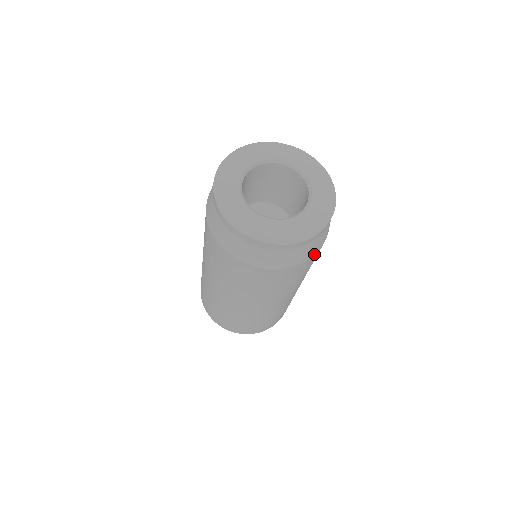
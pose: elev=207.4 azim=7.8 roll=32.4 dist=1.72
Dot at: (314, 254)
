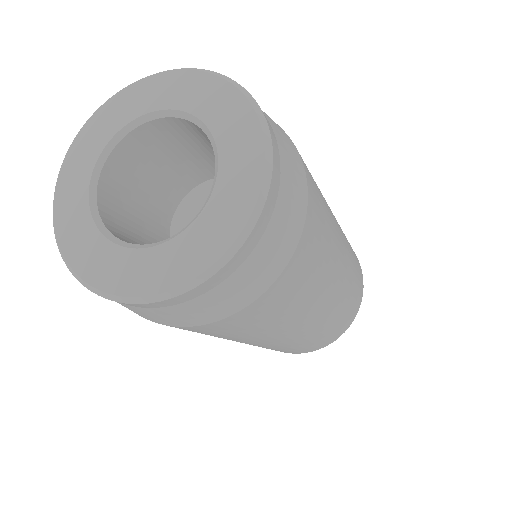
Dot at: (298, 239)
